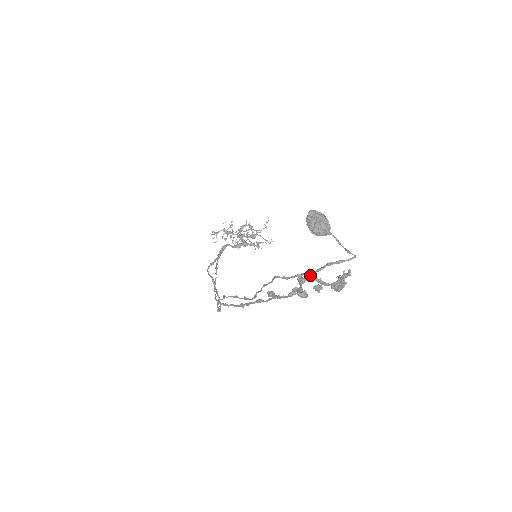
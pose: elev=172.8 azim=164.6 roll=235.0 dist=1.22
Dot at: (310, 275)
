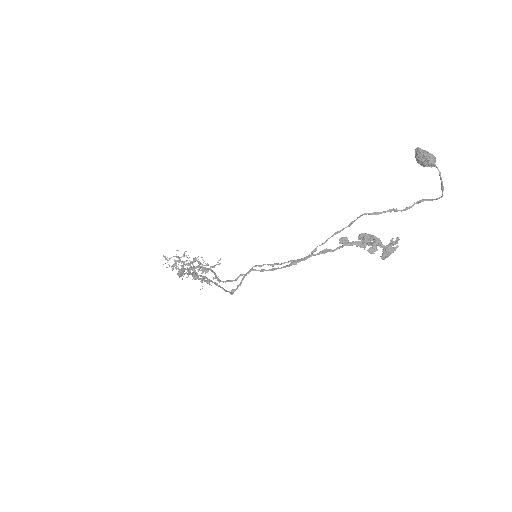
Dot at: (370, 234)
